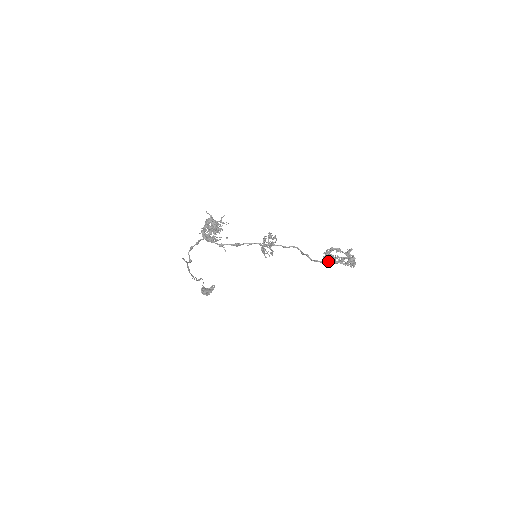
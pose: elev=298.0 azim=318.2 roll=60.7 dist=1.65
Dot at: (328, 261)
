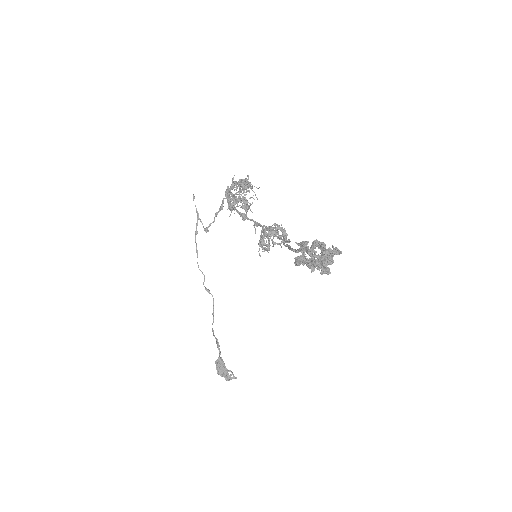
Dot at: (302, 258)
